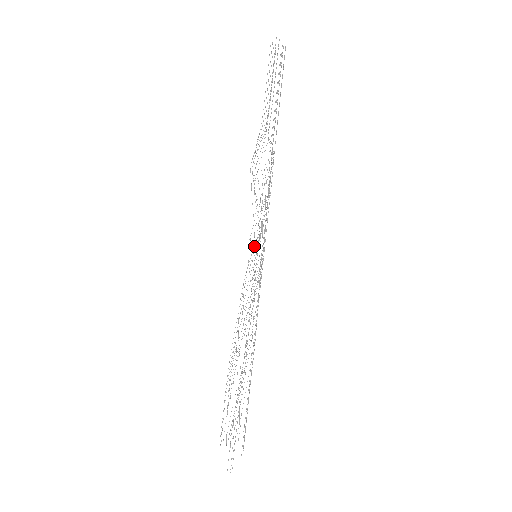
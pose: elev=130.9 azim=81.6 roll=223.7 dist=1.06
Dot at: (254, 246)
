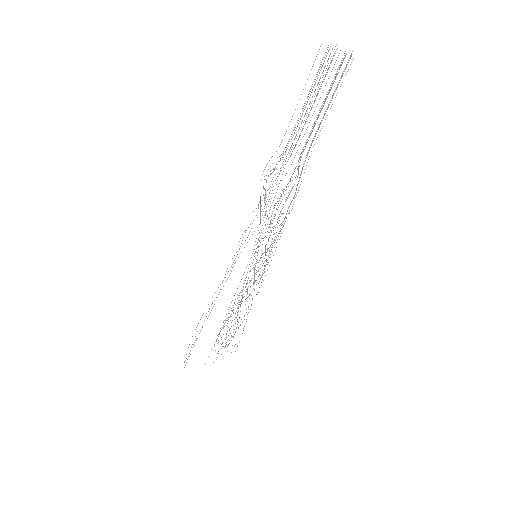
Dot at: occluded
